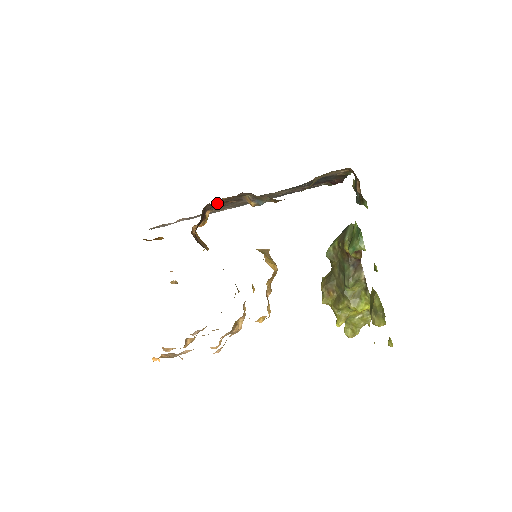
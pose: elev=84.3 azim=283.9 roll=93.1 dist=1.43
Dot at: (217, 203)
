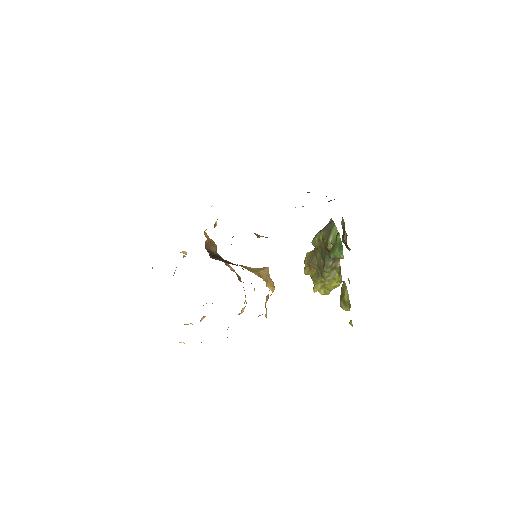
Dot at: occluded
